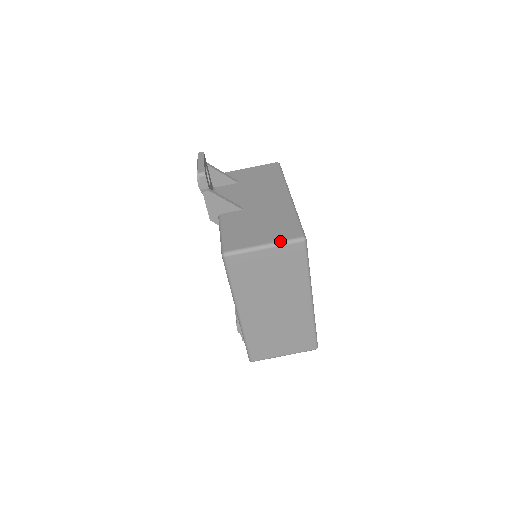
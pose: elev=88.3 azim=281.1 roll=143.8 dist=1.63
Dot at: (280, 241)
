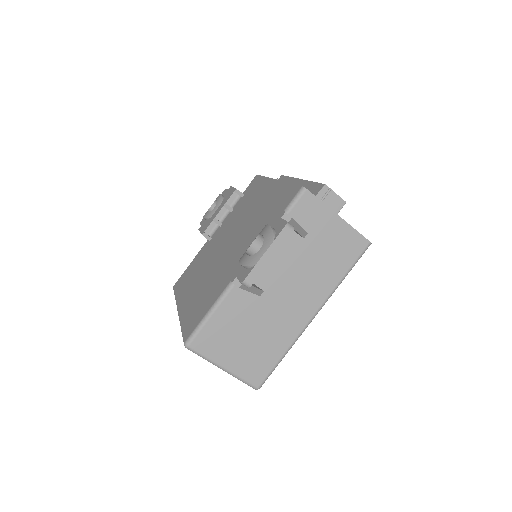
Dot at: (239, 377)
